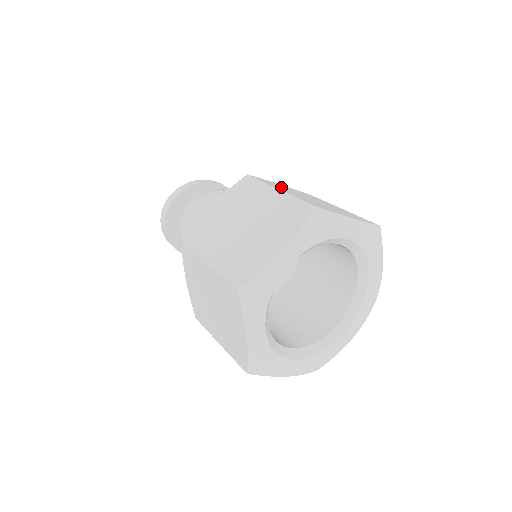
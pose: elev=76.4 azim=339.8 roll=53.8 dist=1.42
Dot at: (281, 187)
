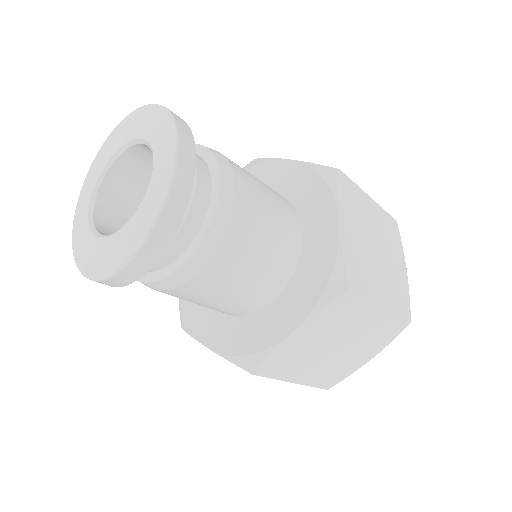
Dot at: (364, 265)
